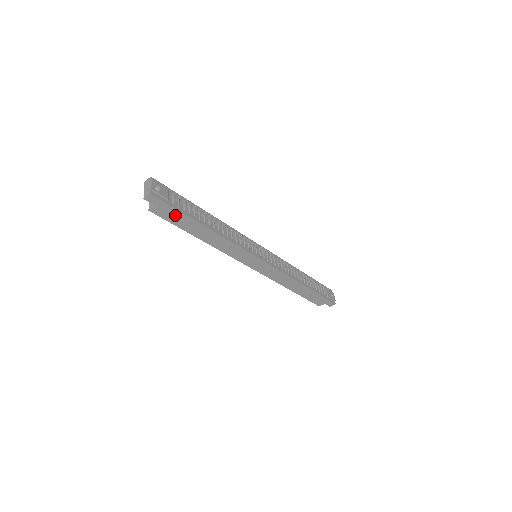
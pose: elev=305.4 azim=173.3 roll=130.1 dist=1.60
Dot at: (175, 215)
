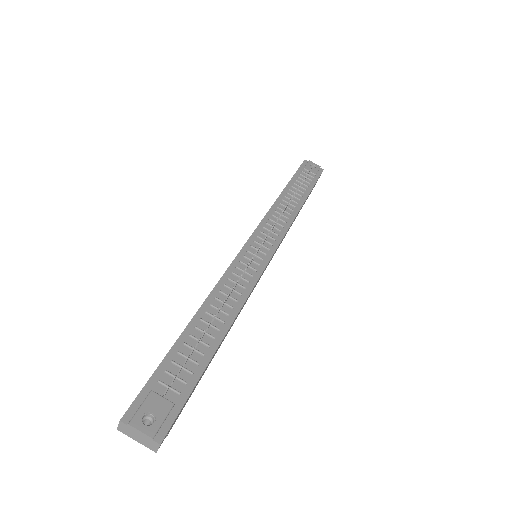
Dot at: (192, 392)
